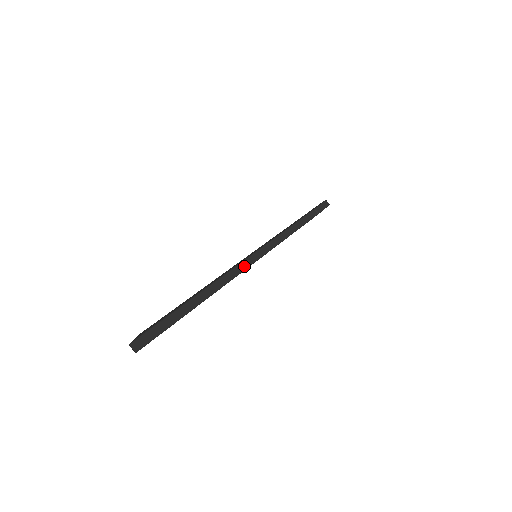
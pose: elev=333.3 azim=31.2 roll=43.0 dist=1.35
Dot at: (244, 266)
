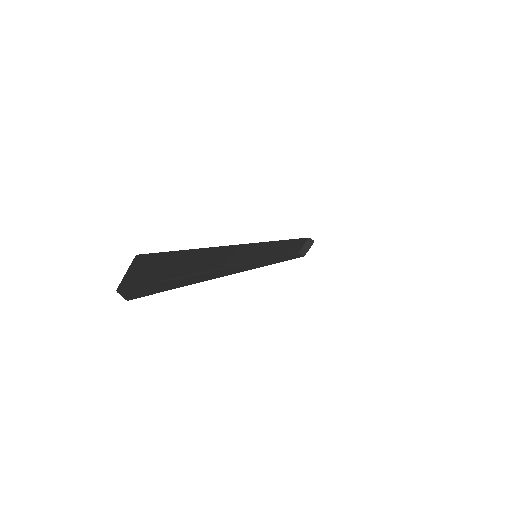
Dot at: (244, 268)
